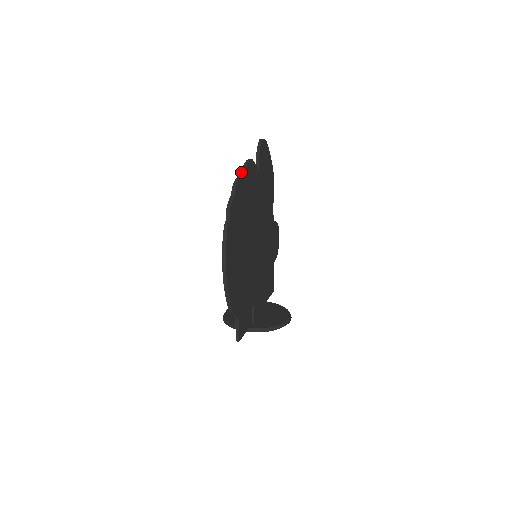
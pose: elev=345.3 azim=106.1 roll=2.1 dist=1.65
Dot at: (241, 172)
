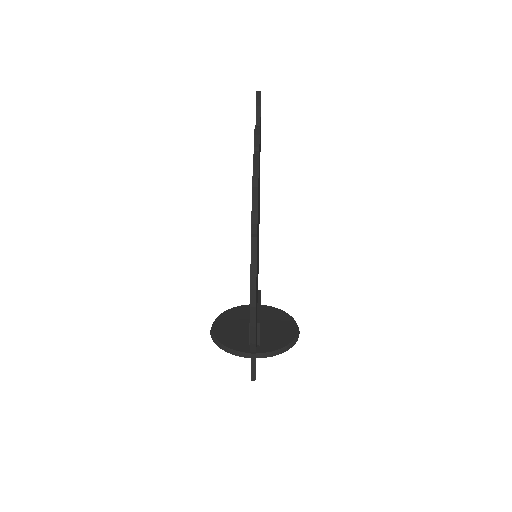
Dot at: occluded
